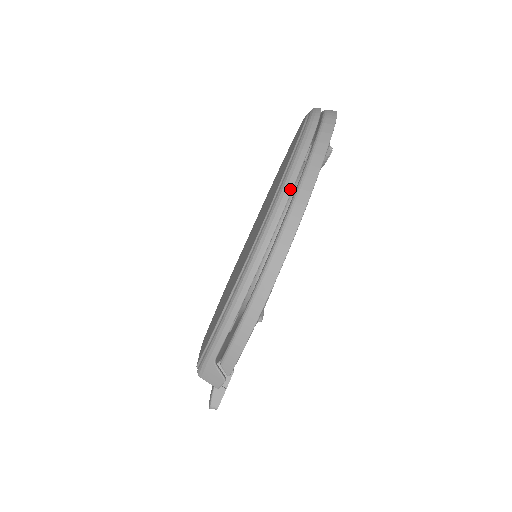
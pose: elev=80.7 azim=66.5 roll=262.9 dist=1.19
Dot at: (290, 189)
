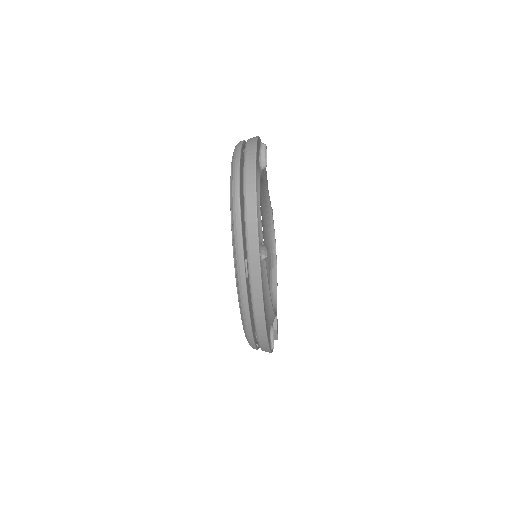
Dot at: (247, 308)
